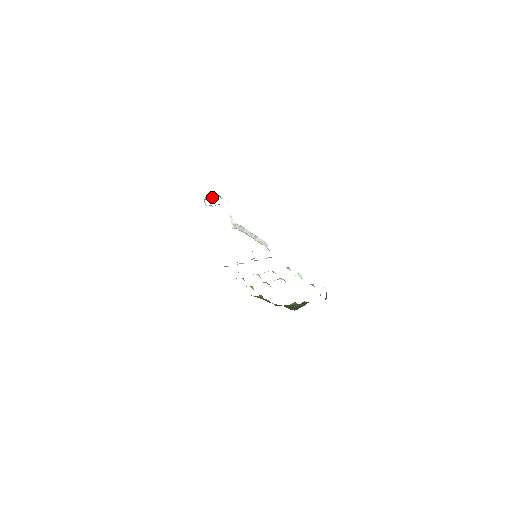
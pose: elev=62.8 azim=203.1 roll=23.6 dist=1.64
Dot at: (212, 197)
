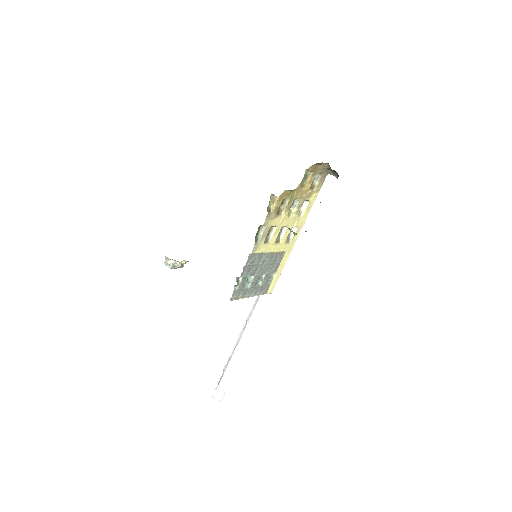
Dot at: occluded
